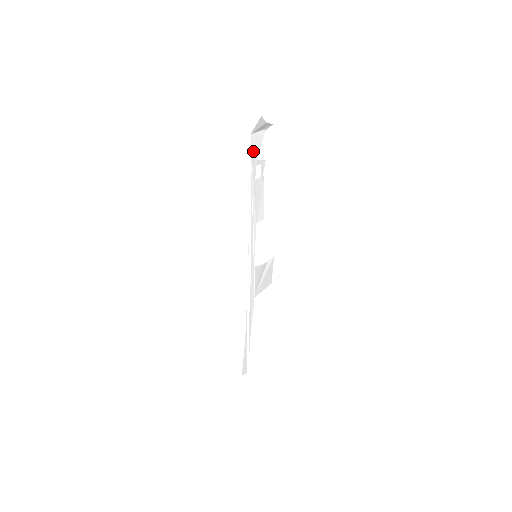
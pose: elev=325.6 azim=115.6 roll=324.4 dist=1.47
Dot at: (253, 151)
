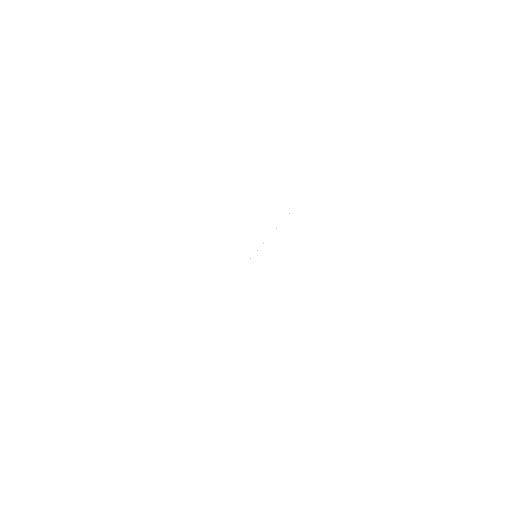
Dot at: (319, 184)
